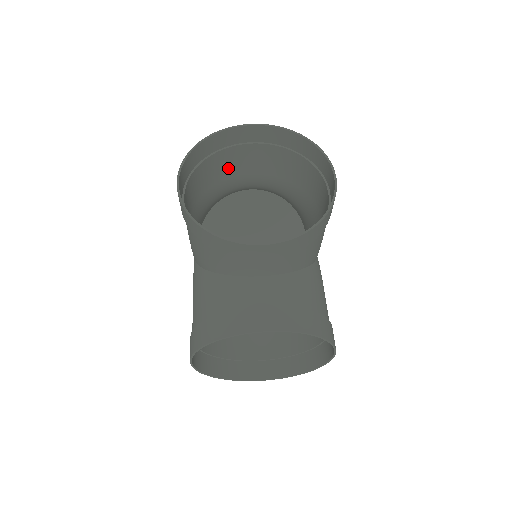
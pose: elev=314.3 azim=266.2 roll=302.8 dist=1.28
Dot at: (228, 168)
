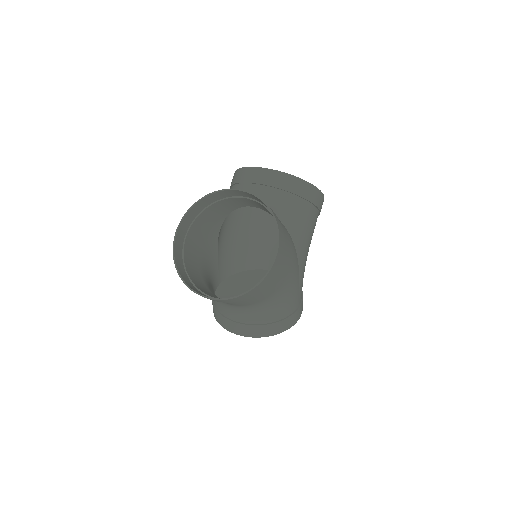
Dot at: (267, 227)
